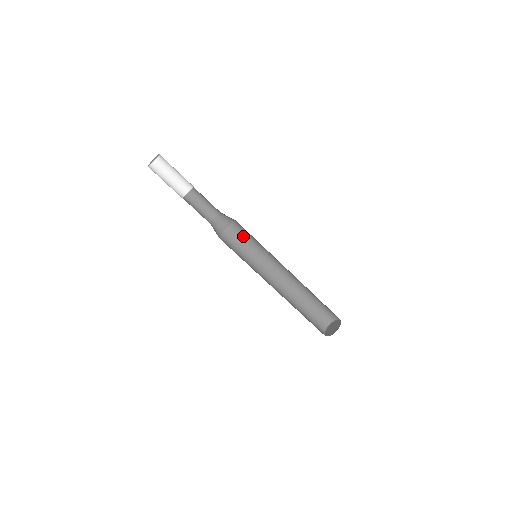
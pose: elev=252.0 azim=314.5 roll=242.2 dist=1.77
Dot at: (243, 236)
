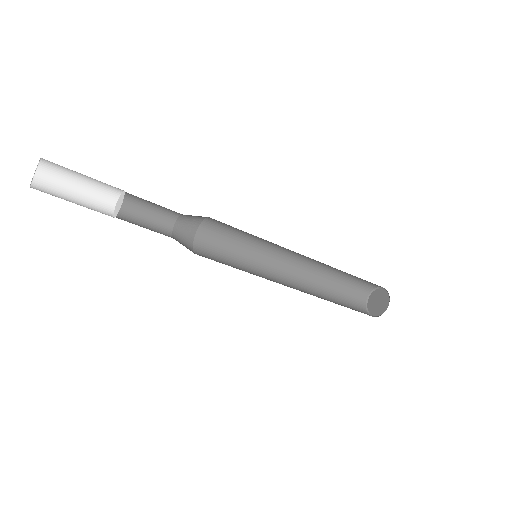
Dot at: occluded
